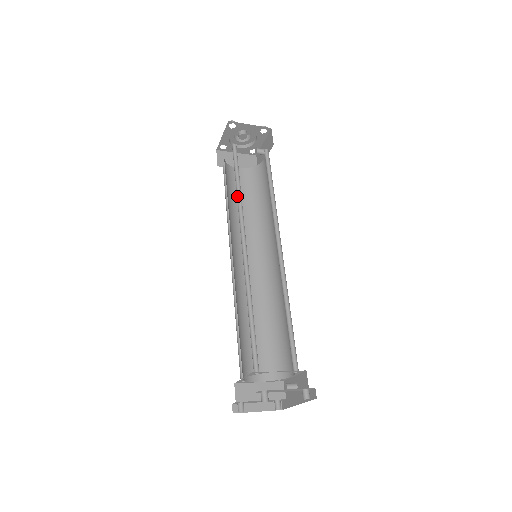
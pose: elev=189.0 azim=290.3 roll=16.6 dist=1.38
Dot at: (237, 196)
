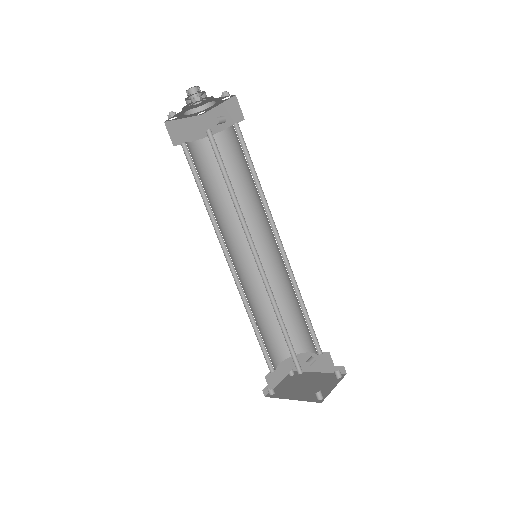
Dot at: occluded
